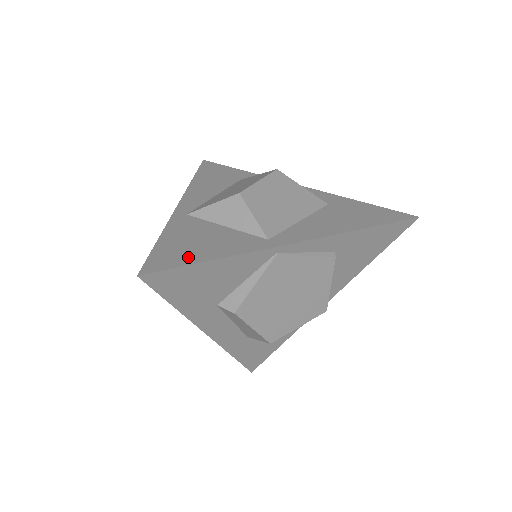
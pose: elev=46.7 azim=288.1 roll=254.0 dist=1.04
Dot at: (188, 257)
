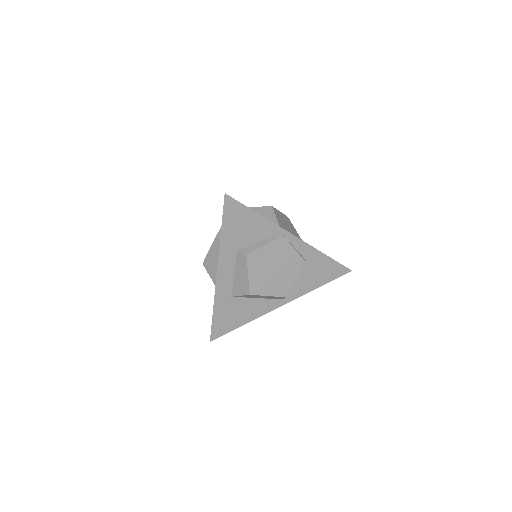
Dot at: occluded
